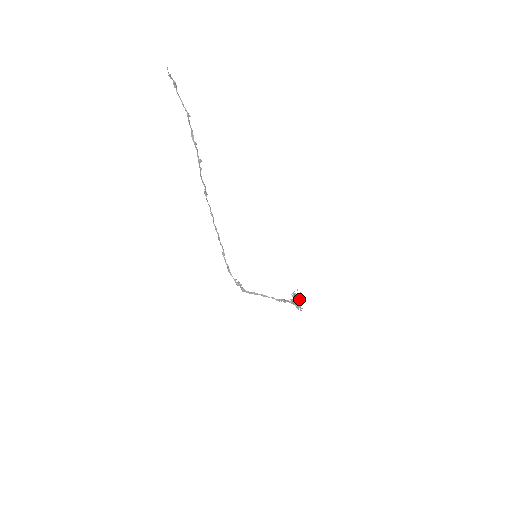
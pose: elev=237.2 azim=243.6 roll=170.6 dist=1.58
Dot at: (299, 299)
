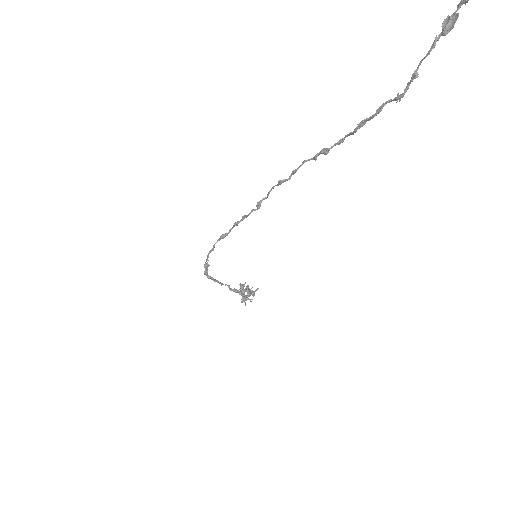
Dot at: (249, 288)
